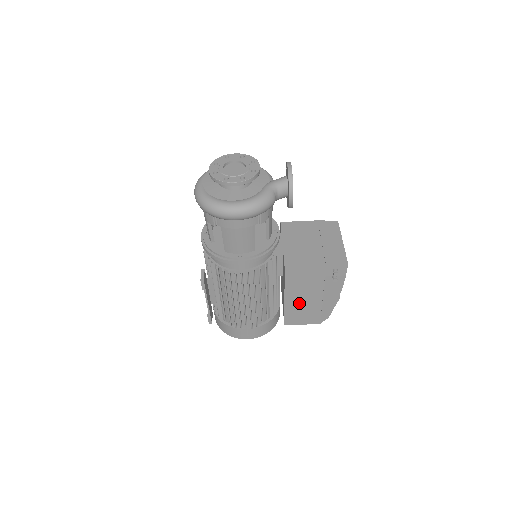
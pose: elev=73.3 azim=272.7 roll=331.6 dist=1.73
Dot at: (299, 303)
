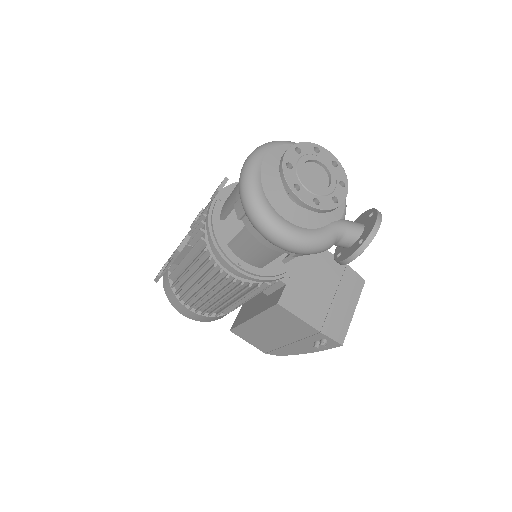
Dot at: (262, 330)
